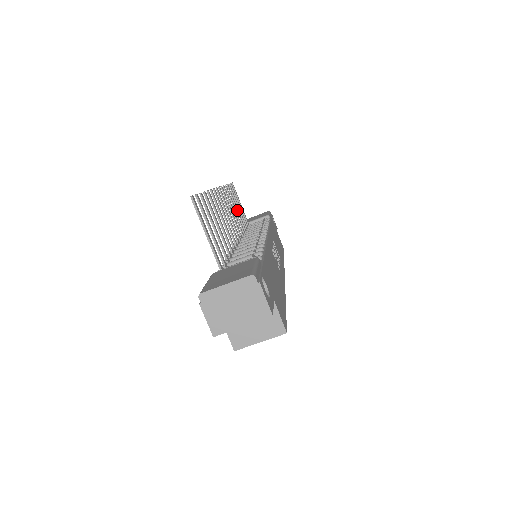
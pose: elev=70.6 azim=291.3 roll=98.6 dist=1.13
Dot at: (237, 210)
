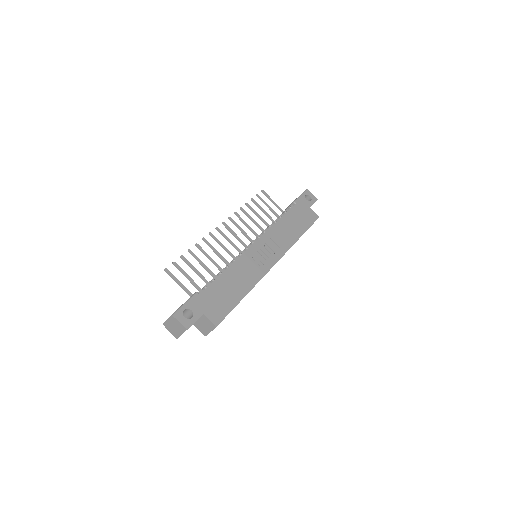
Dot at: (258, 217)
